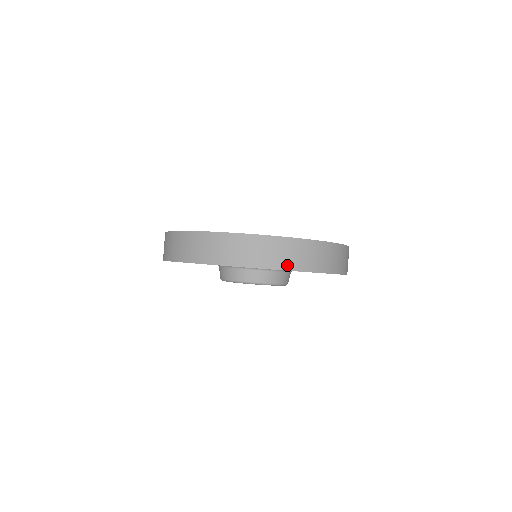
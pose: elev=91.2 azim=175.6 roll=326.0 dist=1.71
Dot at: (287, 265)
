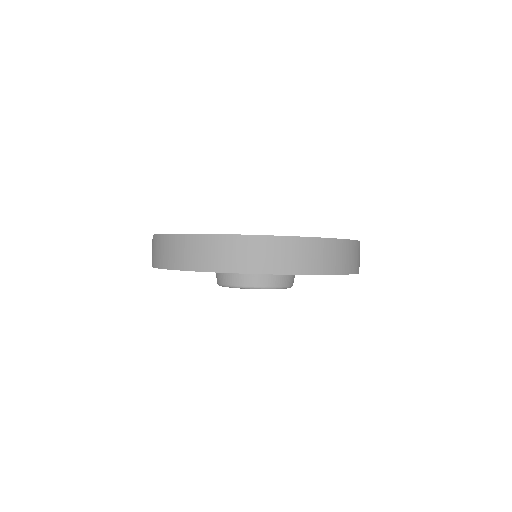
Dot at: (229, 267)
